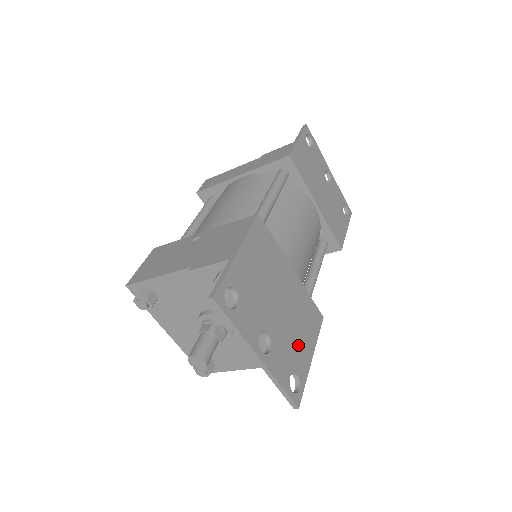
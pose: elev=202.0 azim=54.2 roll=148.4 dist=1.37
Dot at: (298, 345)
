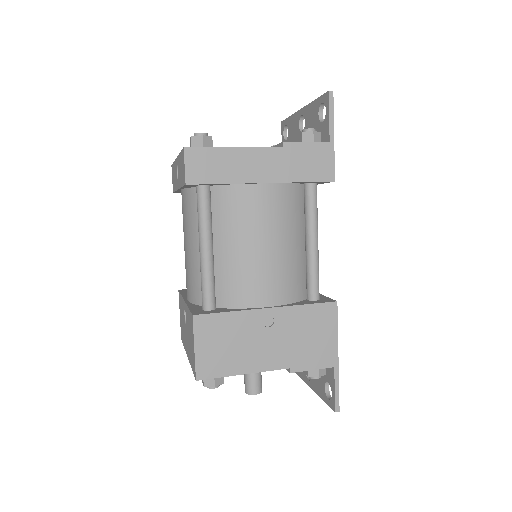
Dot at: occluded
